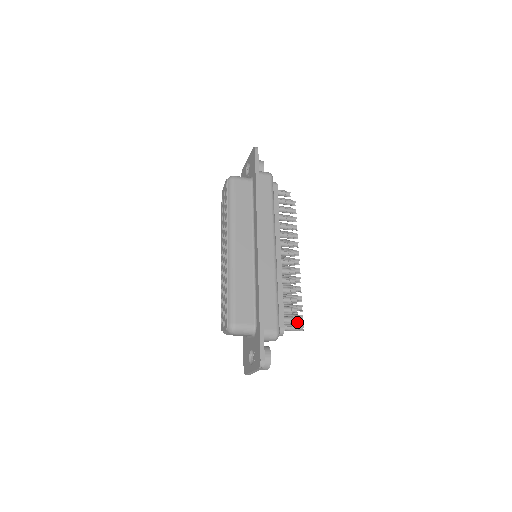
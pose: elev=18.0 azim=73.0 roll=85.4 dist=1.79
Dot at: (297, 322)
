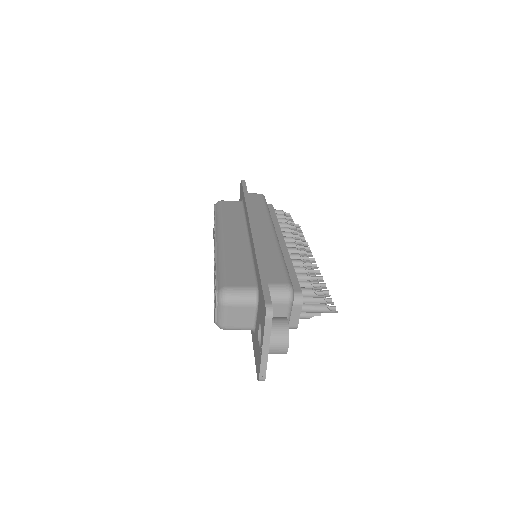
Dot at: (322, 296)
